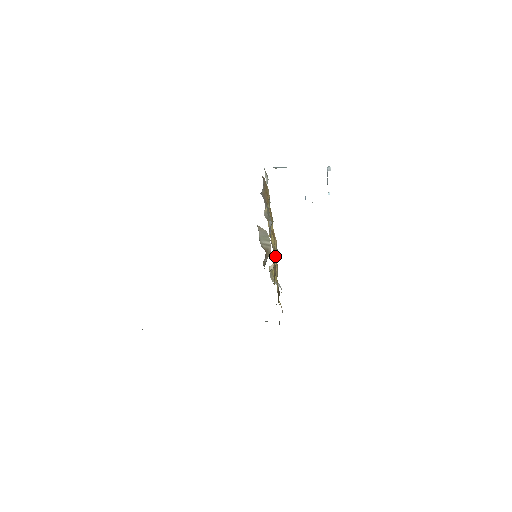
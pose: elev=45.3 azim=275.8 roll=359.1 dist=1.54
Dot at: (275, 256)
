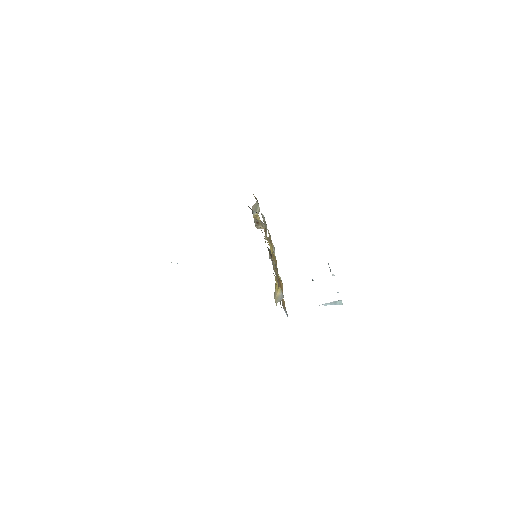
Dot at: occluded
